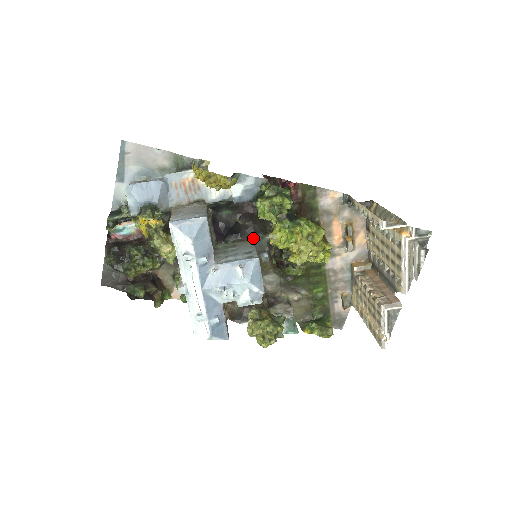
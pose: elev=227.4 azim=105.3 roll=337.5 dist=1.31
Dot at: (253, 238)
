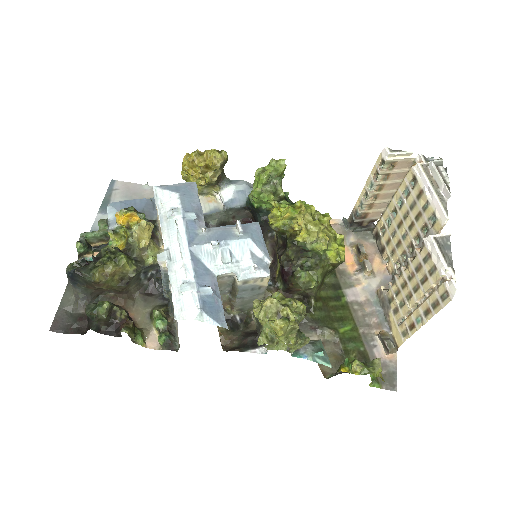
Dot at: occluded
